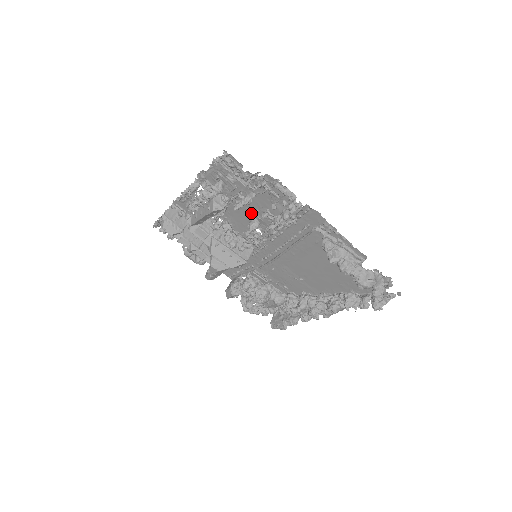
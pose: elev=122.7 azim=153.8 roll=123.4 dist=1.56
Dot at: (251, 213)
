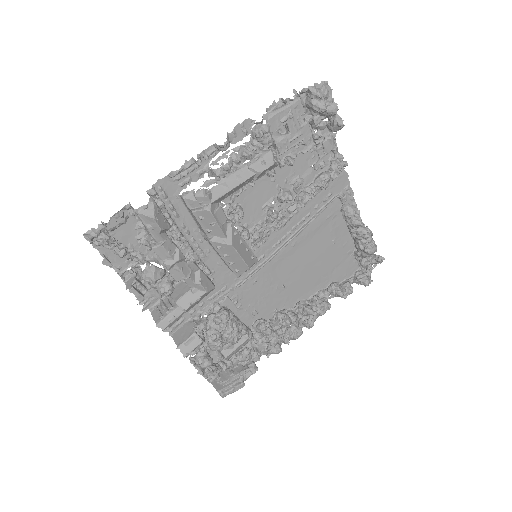
Dot at: (275, 186)
